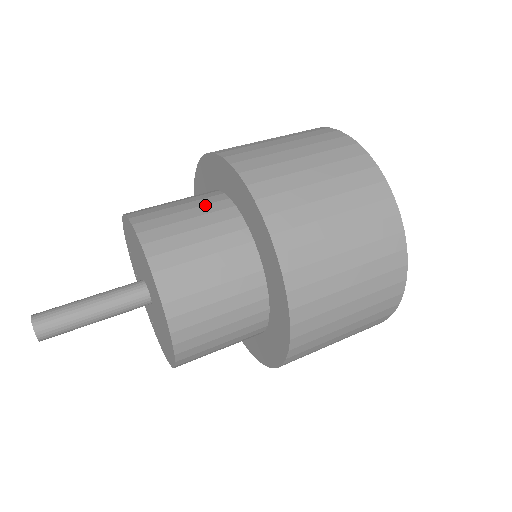
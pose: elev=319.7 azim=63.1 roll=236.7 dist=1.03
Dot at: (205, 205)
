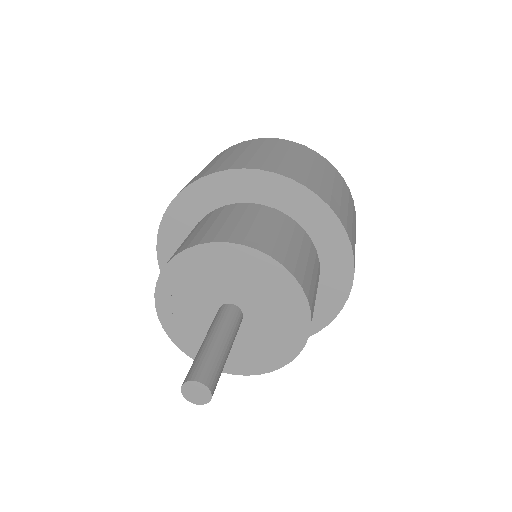
Dot at: (209, 218)
